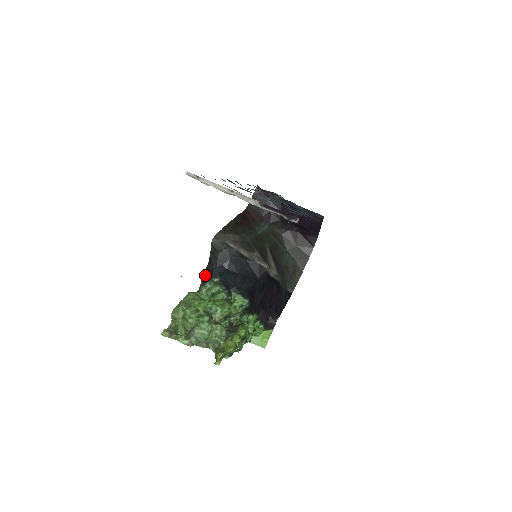
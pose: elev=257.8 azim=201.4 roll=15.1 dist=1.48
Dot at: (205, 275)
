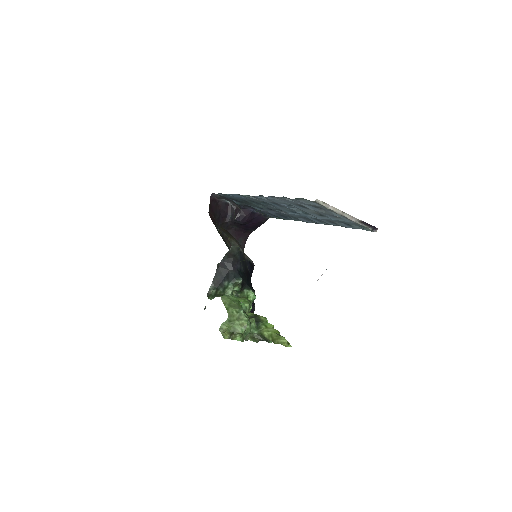
Dot at: (217, 279)
